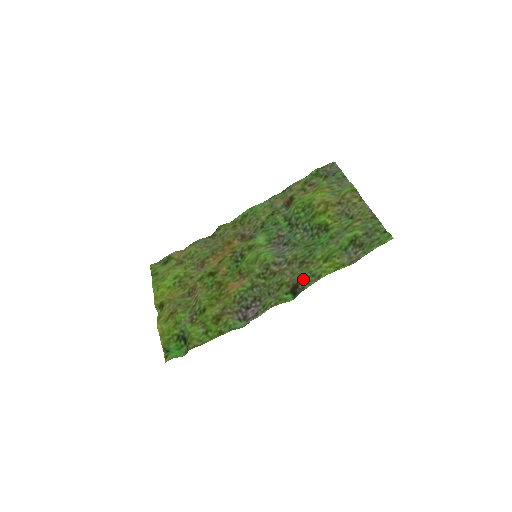
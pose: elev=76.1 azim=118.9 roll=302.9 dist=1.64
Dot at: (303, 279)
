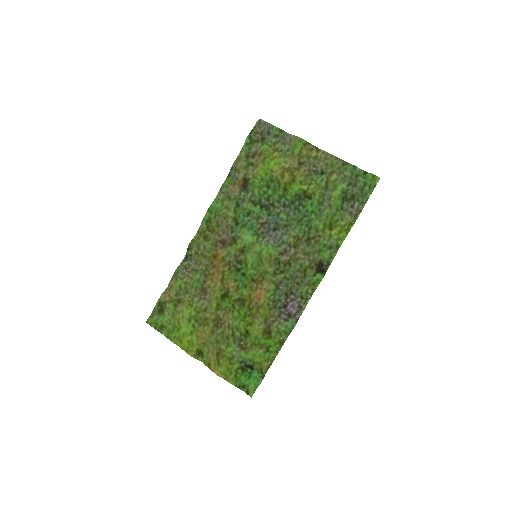
Dot at: (323, 256)
